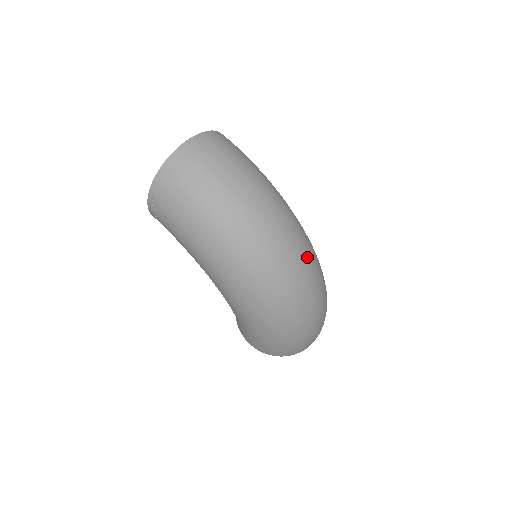
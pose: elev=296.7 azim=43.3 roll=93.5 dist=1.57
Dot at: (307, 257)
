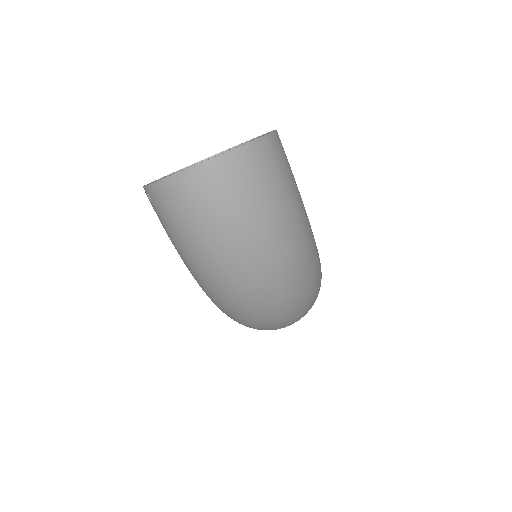
Dot at: (302, 302)
